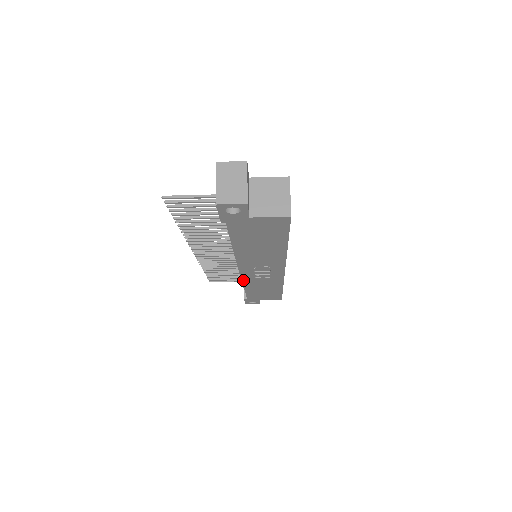
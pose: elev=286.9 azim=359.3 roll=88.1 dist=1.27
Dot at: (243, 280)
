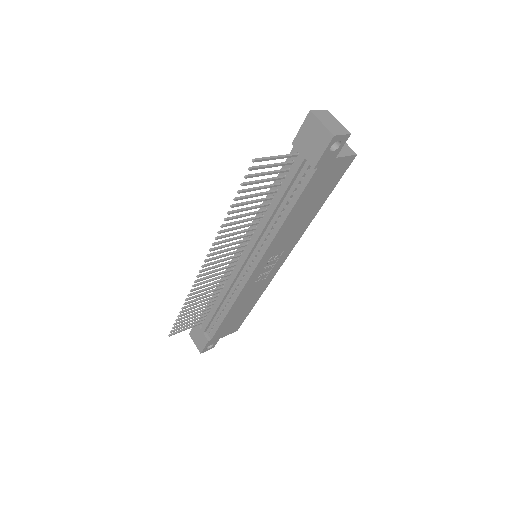
Dot at: (241, 291)
